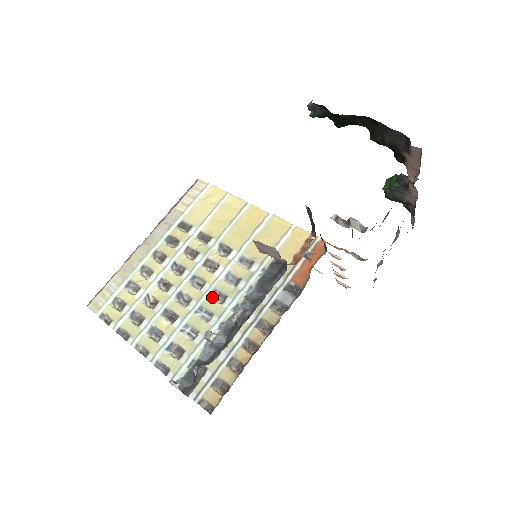
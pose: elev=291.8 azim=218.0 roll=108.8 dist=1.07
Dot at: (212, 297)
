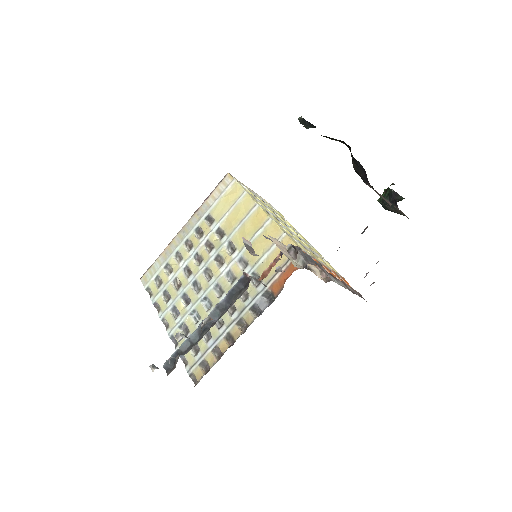
Dot at: (214, 290)
